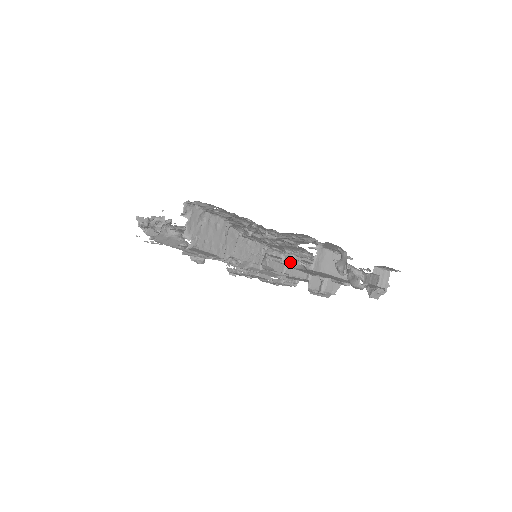
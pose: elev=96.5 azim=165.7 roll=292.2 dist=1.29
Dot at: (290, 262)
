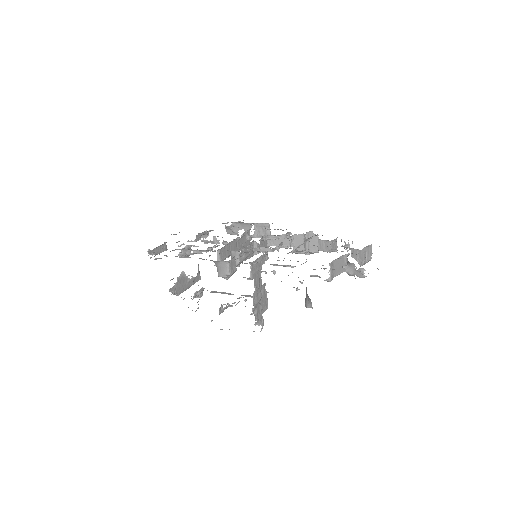
Dot at: (273, 237)
